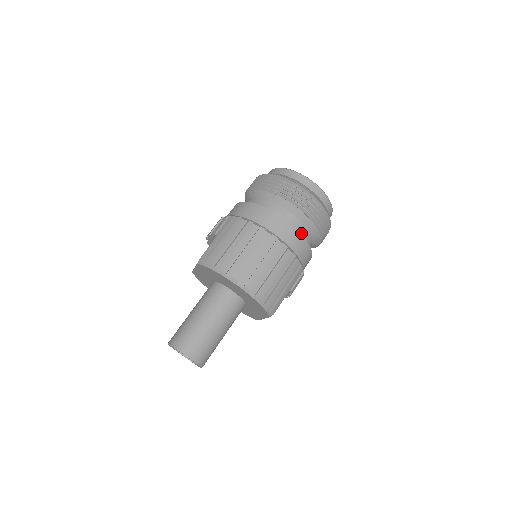
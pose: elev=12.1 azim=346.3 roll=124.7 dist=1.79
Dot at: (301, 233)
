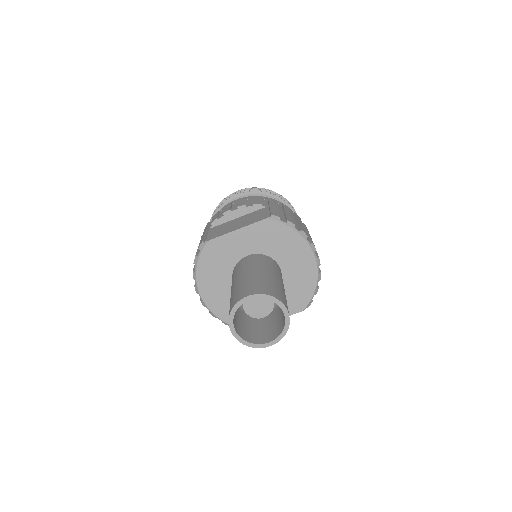
Dot at: occluded
